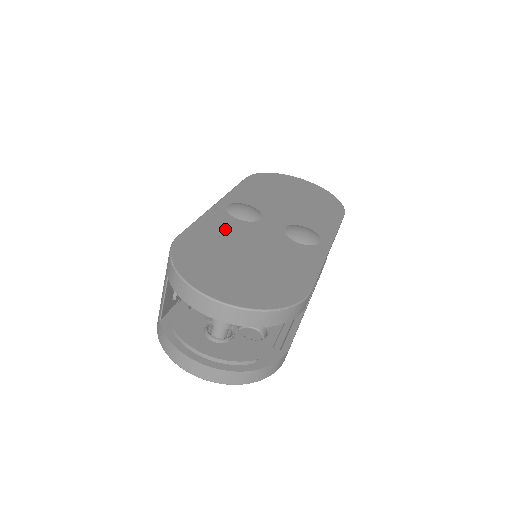
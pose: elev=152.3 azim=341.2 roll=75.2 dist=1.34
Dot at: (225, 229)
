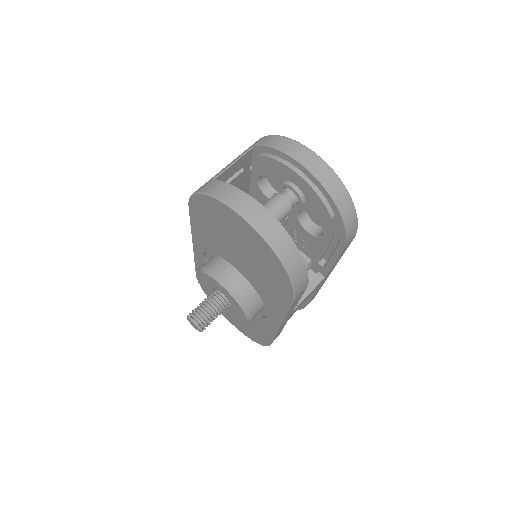
Dot at: occluded
